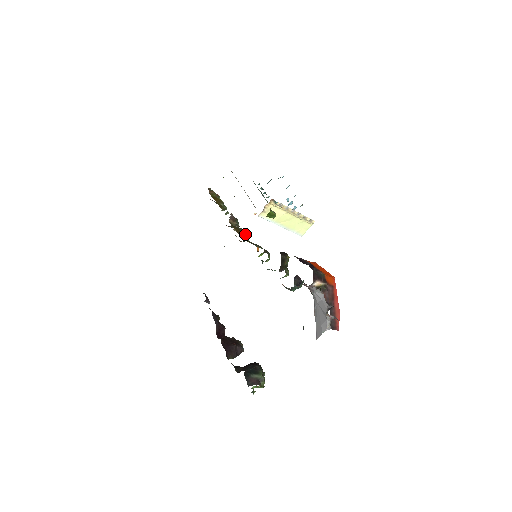
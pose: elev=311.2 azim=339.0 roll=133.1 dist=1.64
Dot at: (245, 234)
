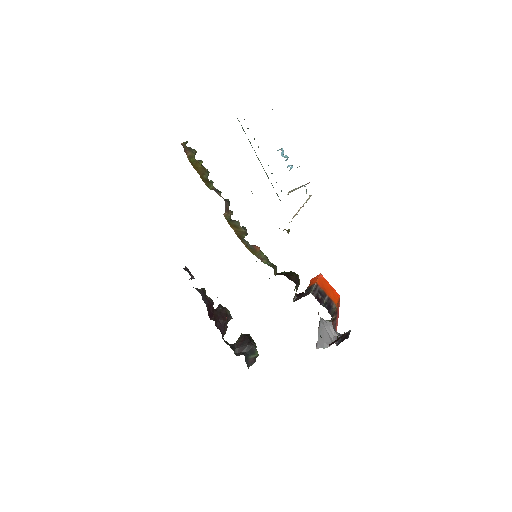
Dot at: (245, 234)
